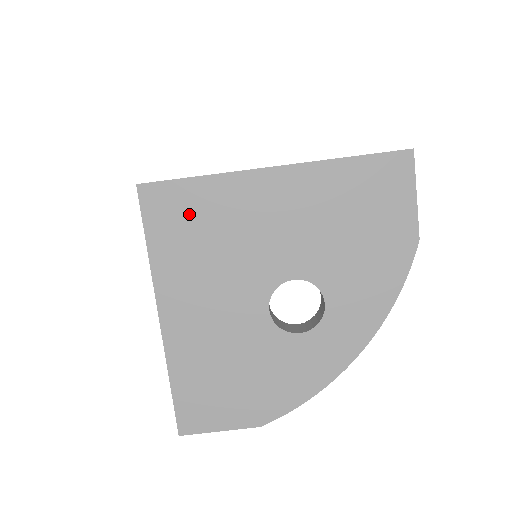
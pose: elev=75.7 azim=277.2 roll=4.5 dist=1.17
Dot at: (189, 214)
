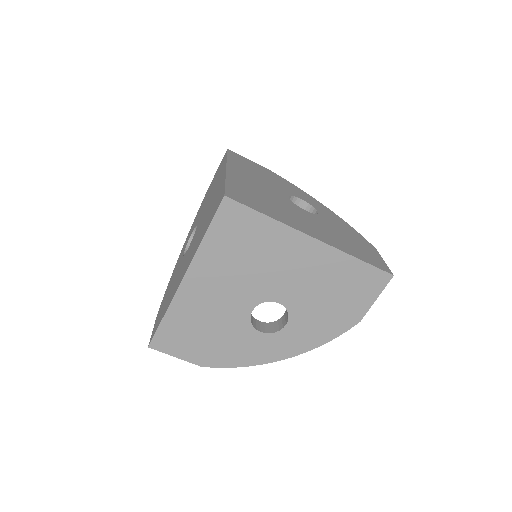
Dot at: (245, 233)
